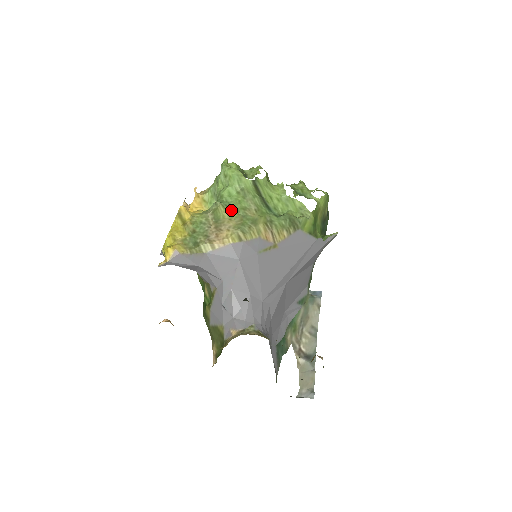
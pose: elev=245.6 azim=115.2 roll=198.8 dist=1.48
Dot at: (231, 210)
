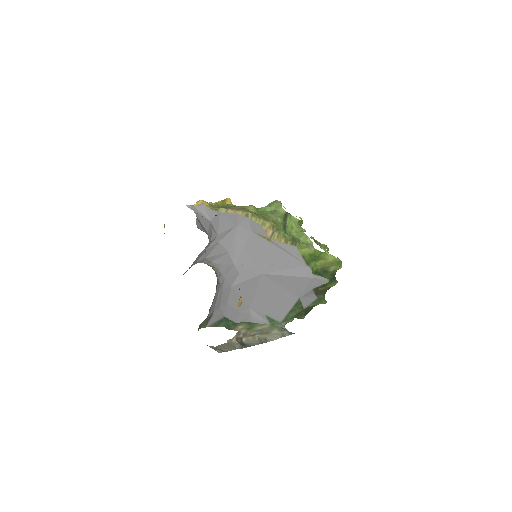
Dot at: (257, 212)
